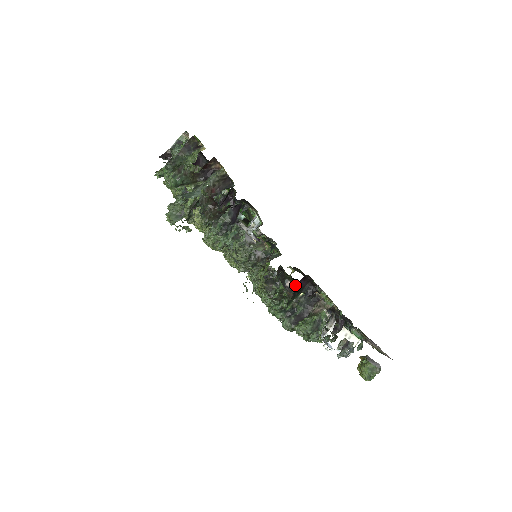
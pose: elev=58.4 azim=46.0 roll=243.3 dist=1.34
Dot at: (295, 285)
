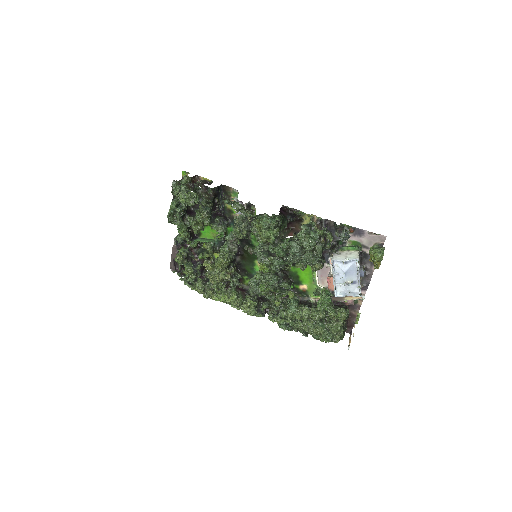
Dot at: (306, 296)
